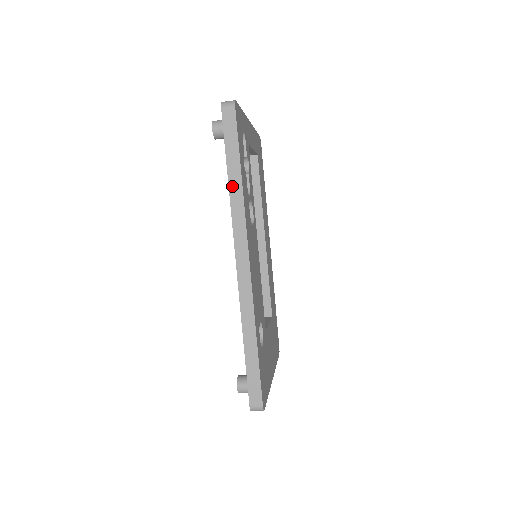
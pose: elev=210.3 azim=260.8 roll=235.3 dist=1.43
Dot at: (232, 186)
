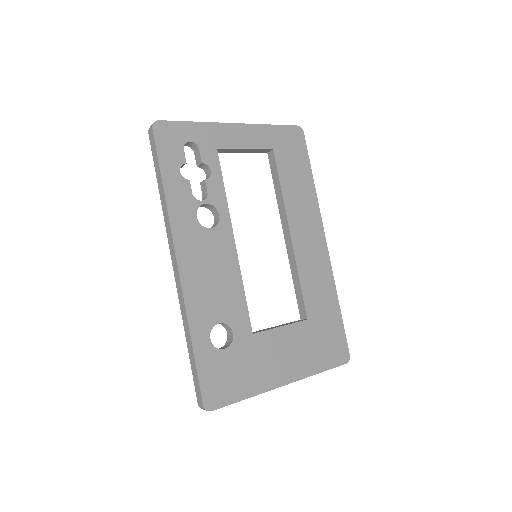
Dot at: (161, 198)
